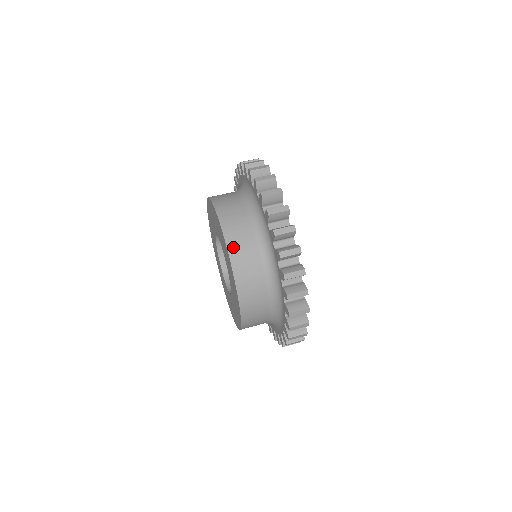
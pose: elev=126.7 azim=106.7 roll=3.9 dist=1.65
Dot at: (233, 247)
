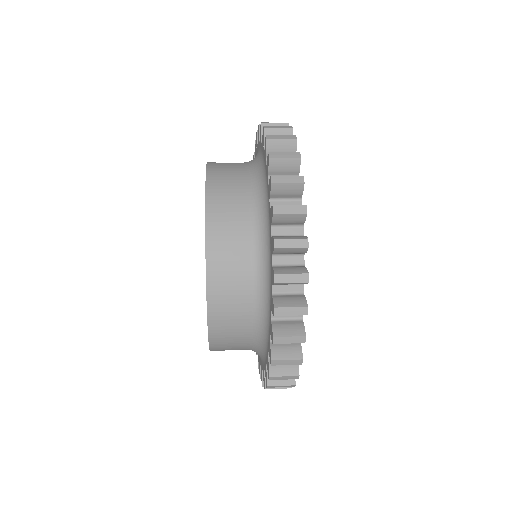
Dot at: (214, 188)
